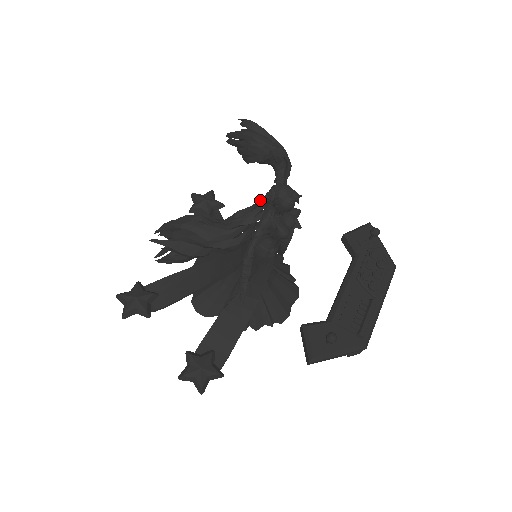
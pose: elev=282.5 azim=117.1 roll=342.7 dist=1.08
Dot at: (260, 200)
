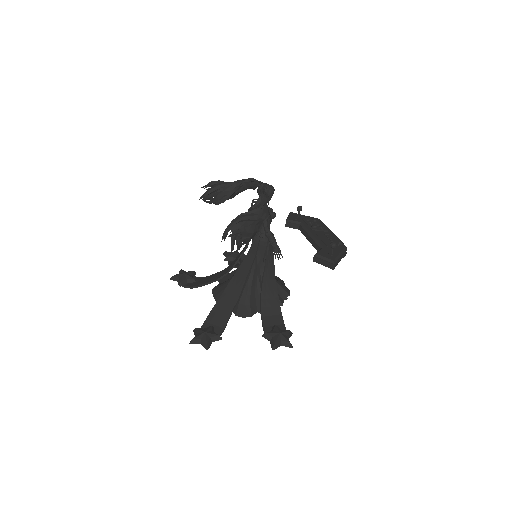
Dot at: (262, 191)
